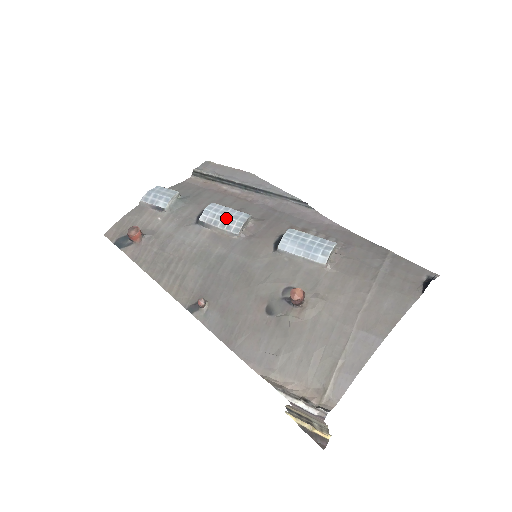
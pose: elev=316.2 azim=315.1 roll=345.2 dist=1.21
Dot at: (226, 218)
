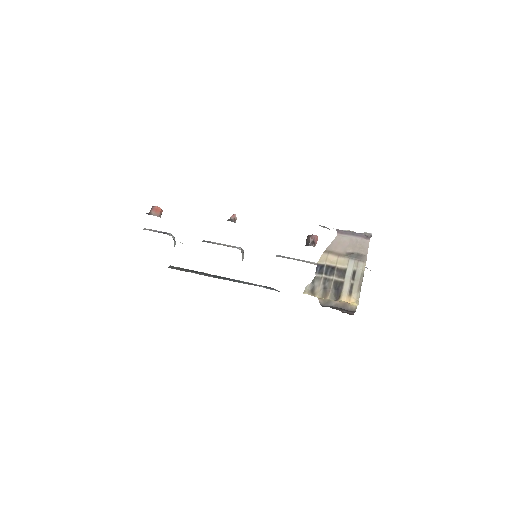
Dot at: occluded
